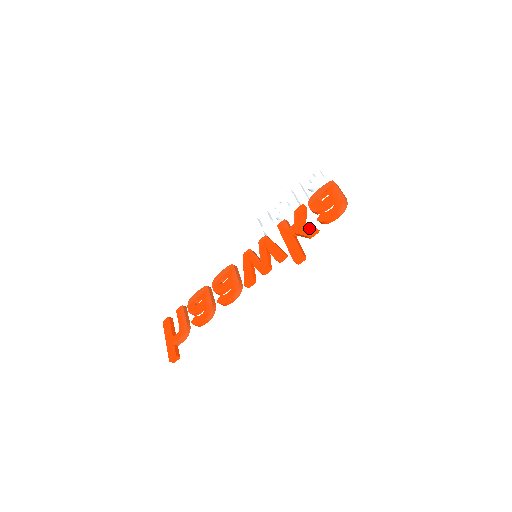
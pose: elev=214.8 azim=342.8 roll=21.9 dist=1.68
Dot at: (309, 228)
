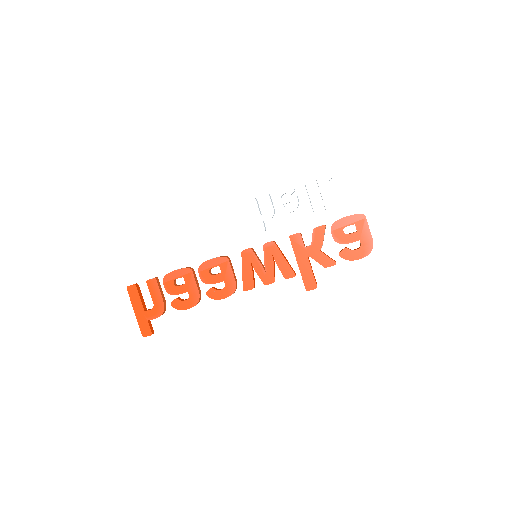
Dot at: (328, 260)
